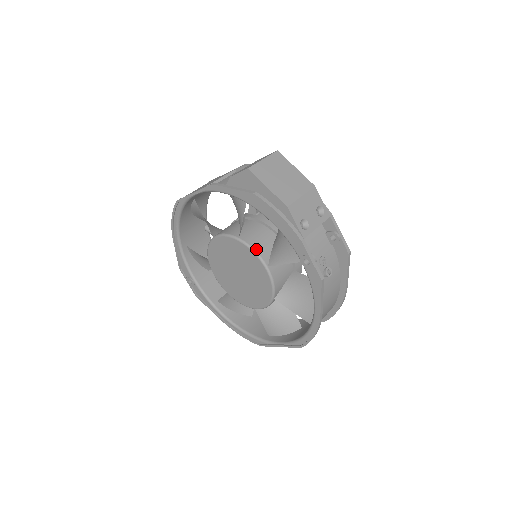
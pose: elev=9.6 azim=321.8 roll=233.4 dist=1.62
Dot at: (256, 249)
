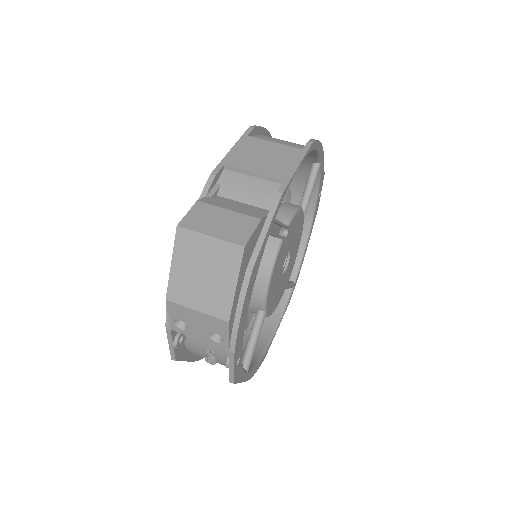
Dot at: occluded
